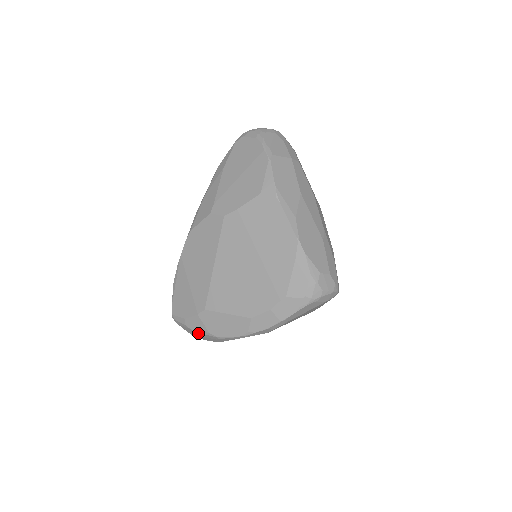
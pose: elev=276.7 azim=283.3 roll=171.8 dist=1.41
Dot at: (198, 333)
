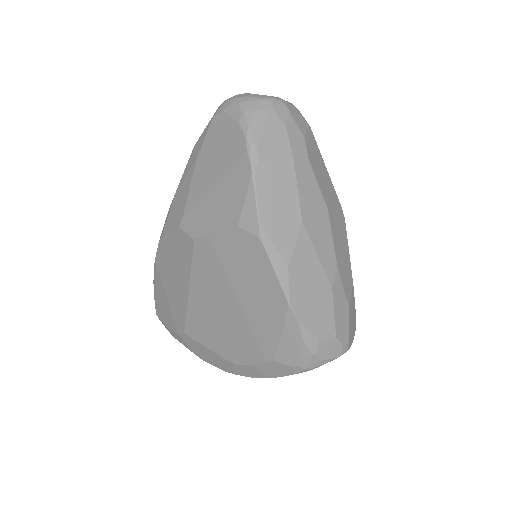
Dot at: occluded
